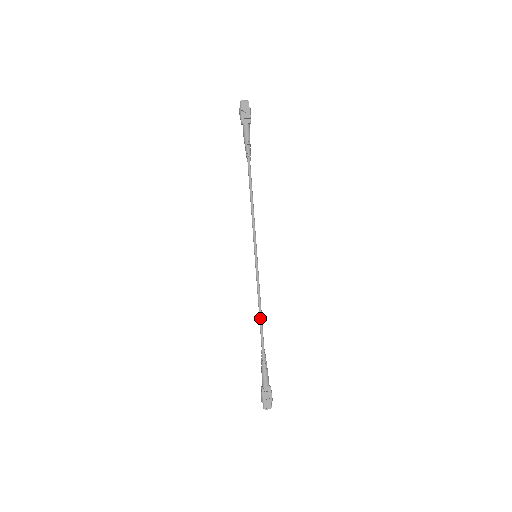
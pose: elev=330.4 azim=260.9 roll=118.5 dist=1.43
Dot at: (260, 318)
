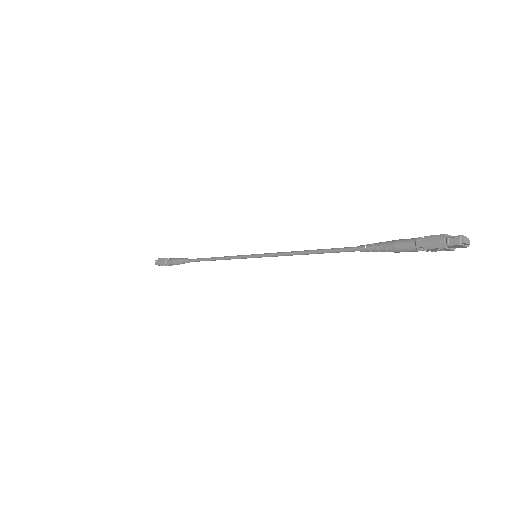
Dot at: (318, 249)
